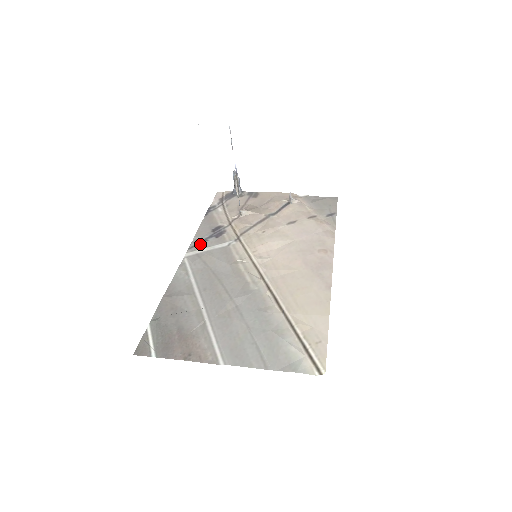
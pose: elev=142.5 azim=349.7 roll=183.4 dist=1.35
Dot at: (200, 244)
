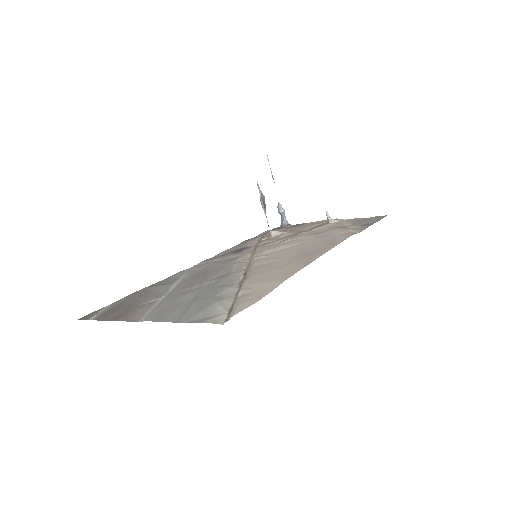
Dot at: (216, 258)
